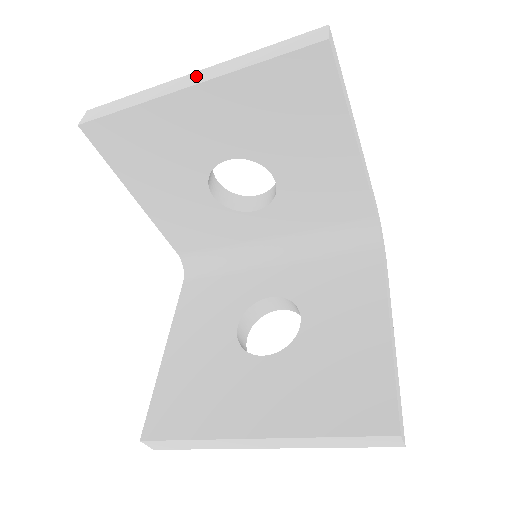
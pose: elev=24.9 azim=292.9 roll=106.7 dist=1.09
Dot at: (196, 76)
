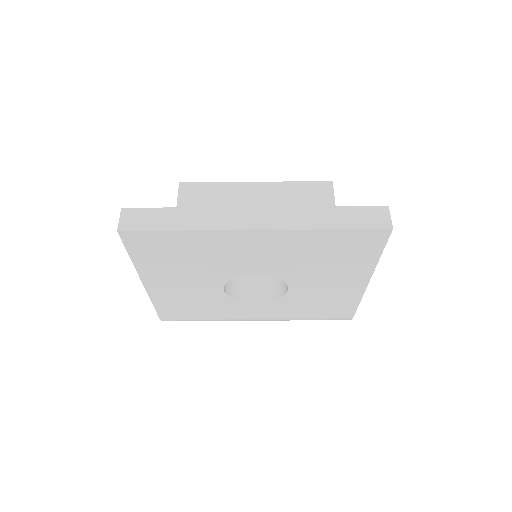
Dot at: occluded
